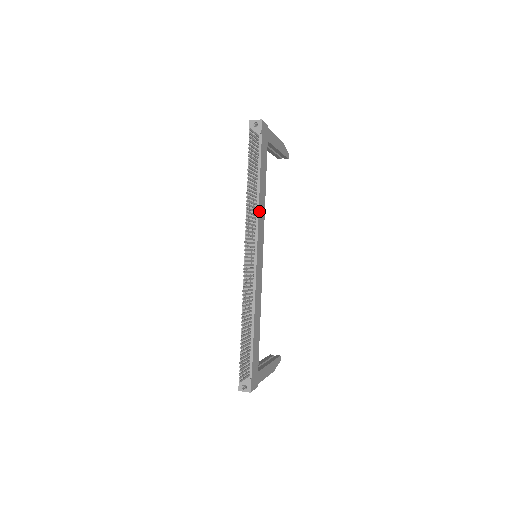
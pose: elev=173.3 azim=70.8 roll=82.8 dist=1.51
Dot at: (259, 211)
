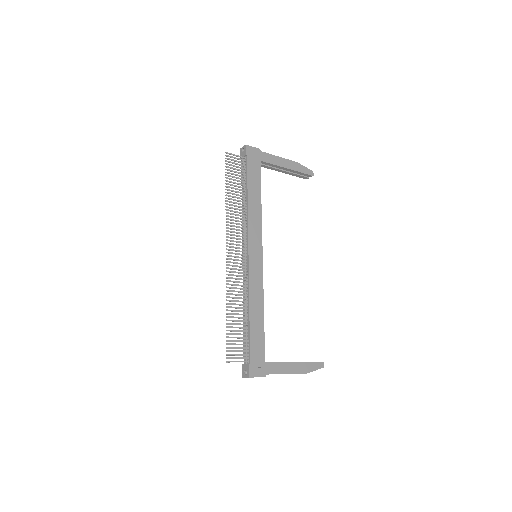
Dot at: (249, 216)
